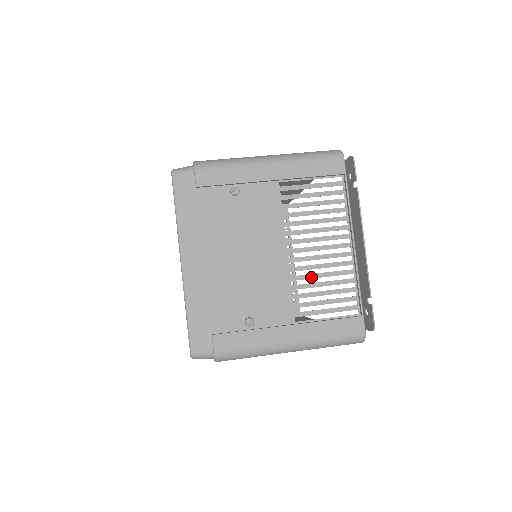
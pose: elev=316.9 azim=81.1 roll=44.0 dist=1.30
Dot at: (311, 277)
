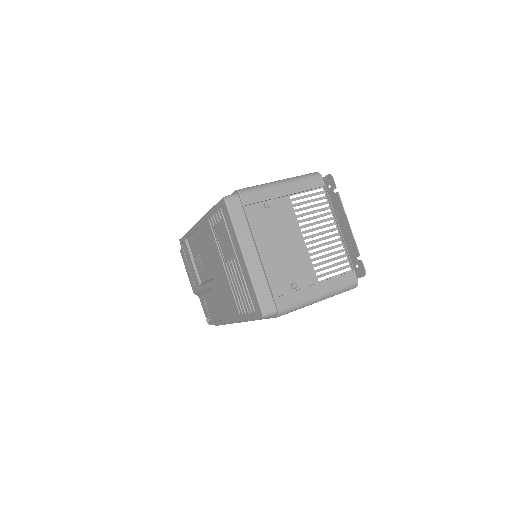
Dot at: (320, 252)
